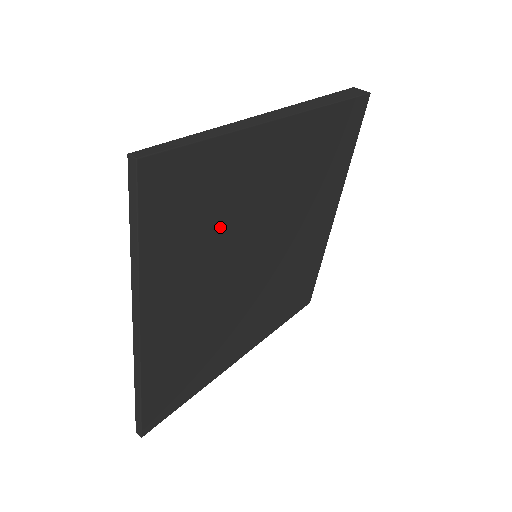
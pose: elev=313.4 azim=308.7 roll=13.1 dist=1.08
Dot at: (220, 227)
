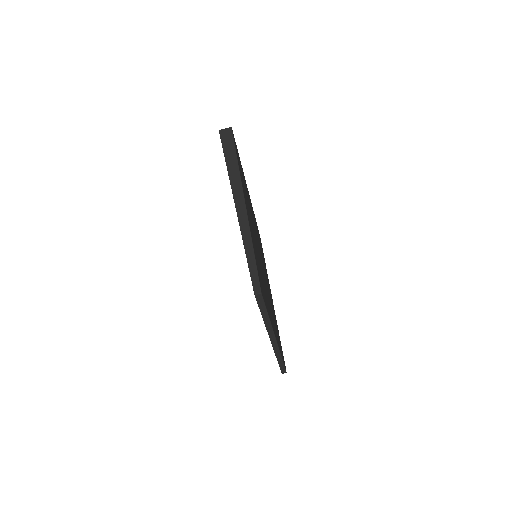
Dot at: occluded
